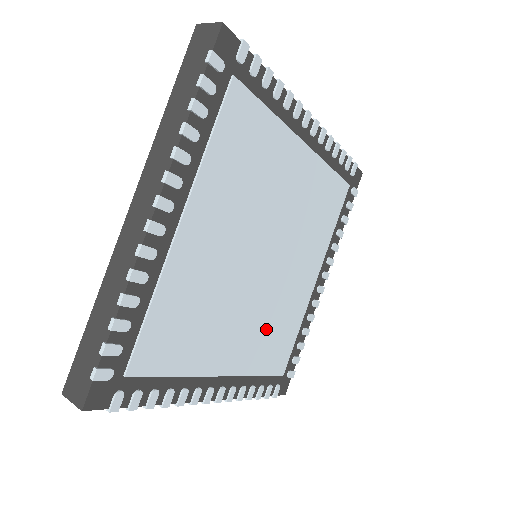
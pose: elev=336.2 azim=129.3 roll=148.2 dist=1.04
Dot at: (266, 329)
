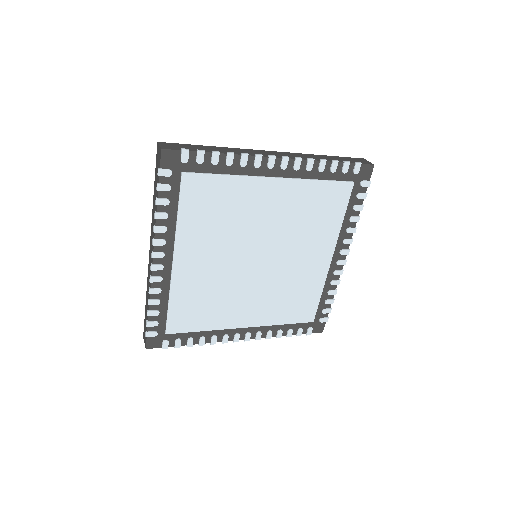
Dot at: (280, 298)
